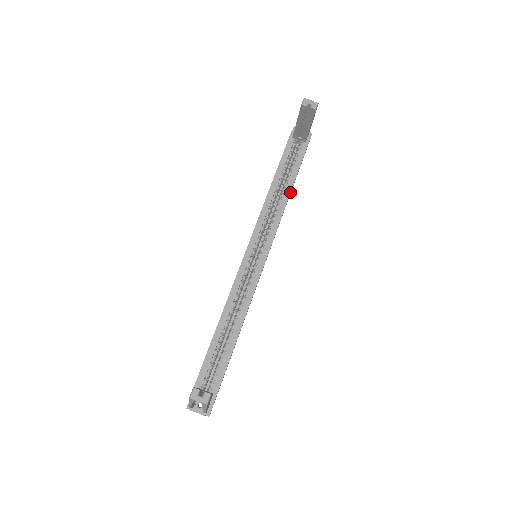
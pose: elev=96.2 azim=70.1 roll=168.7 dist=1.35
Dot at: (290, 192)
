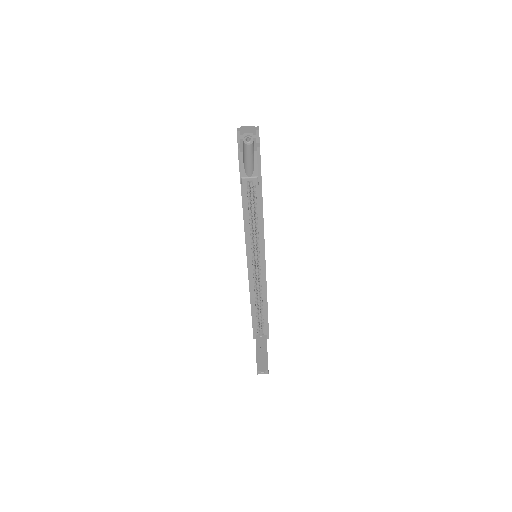
Dot at: (262, 206)
